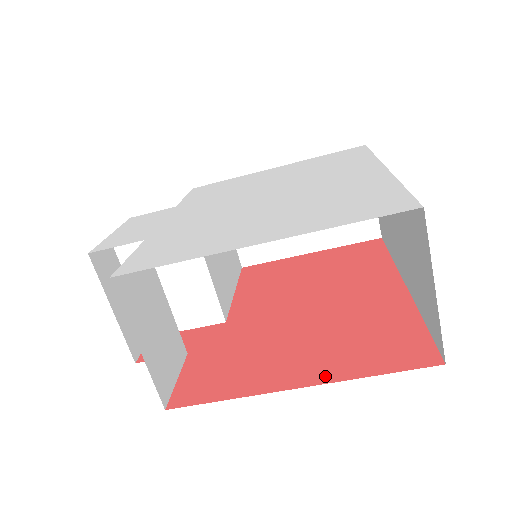
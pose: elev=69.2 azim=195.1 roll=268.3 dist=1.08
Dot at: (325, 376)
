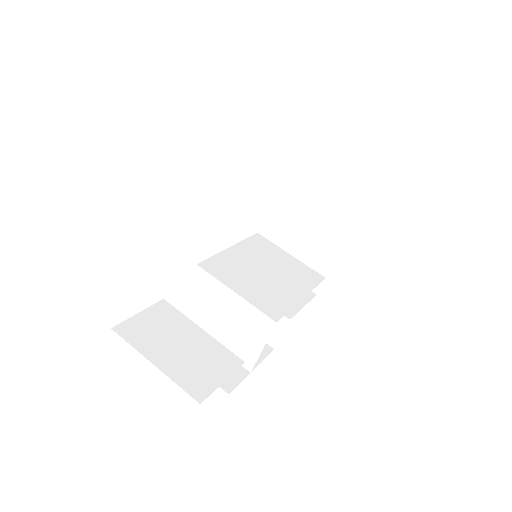
Dot at: occluded
